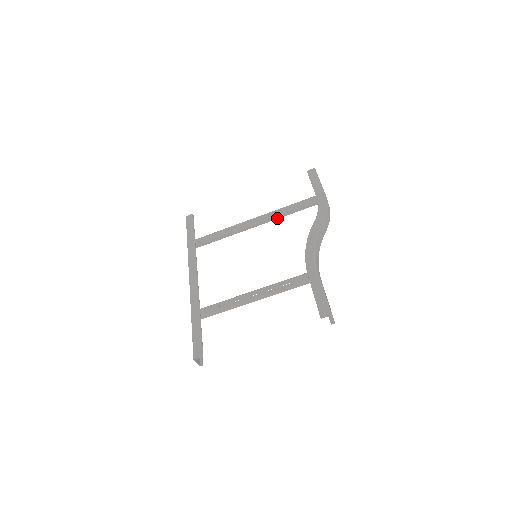
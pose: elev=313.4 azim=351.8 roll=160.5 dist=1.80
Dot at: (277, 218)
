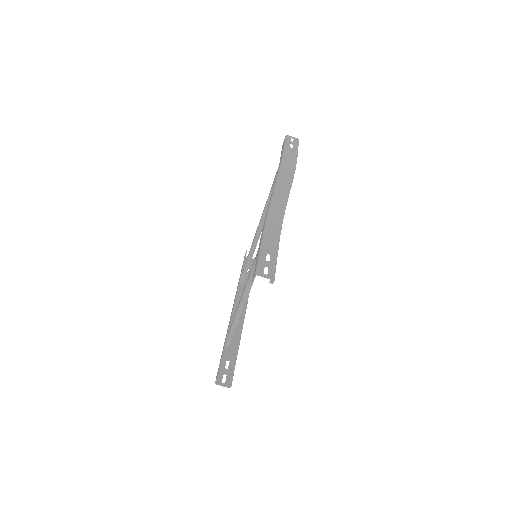
Dot at: occluded
